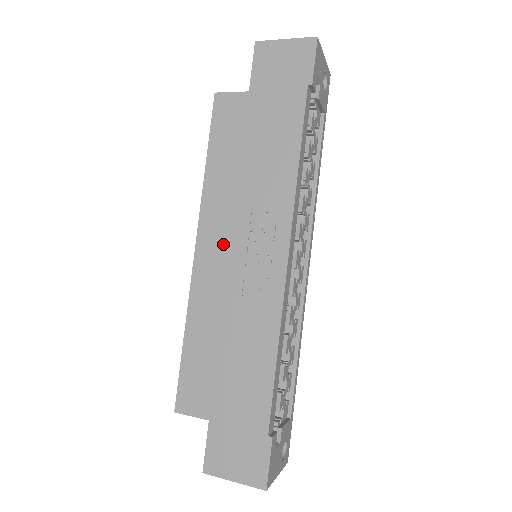
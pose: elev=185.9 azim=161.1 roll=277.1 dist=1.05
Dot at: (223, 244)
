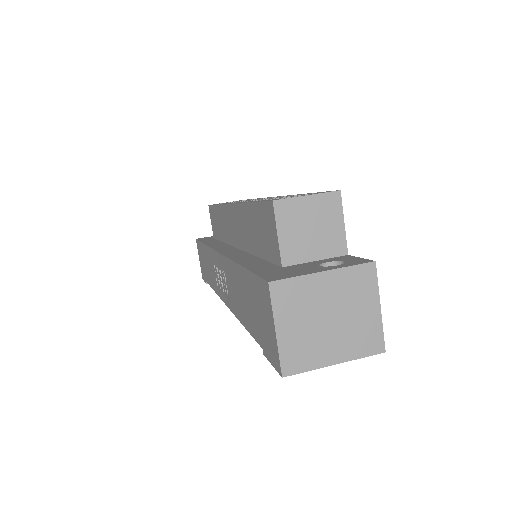
Dot at: (235, 233)
